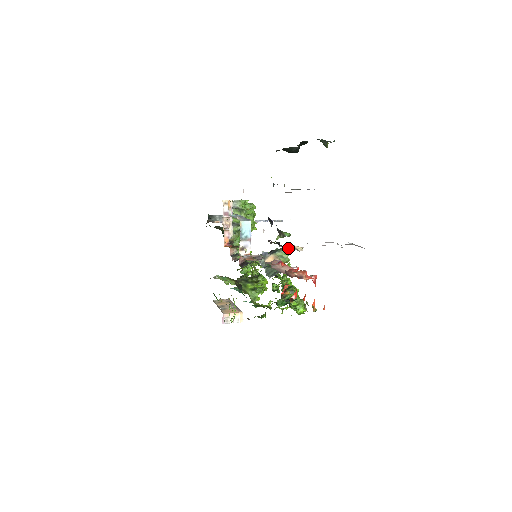
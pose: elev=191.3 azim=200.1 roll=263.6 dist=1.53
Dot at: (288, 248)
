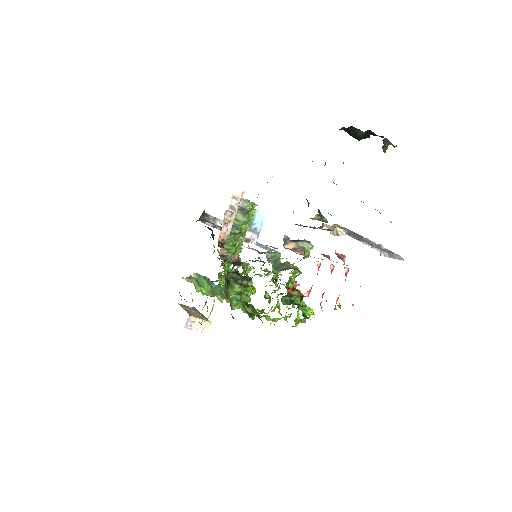
Dot at: occluded
